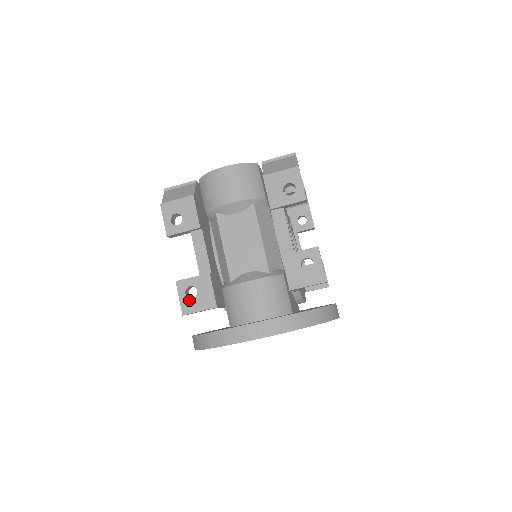
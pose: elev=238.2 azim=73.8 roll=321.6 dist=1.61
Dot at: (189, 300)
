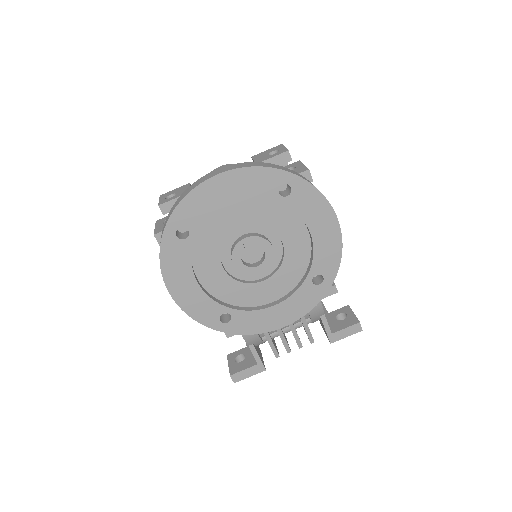
Dot at: occluded
